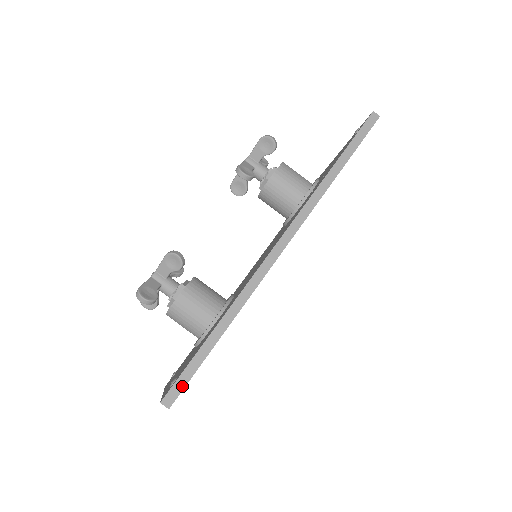
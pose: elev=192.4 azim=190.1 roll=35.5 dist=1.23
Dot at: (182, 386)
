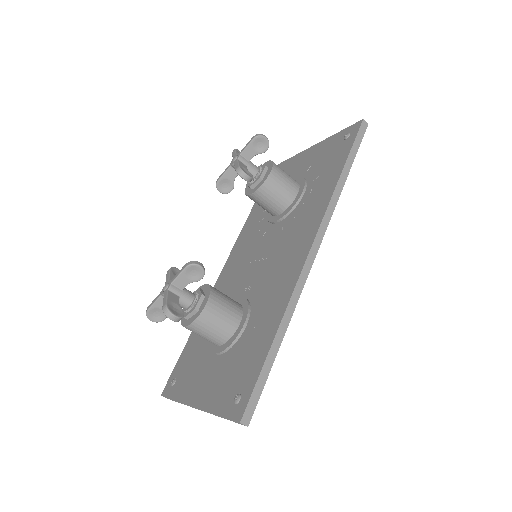
Dot at: (255, 402)
